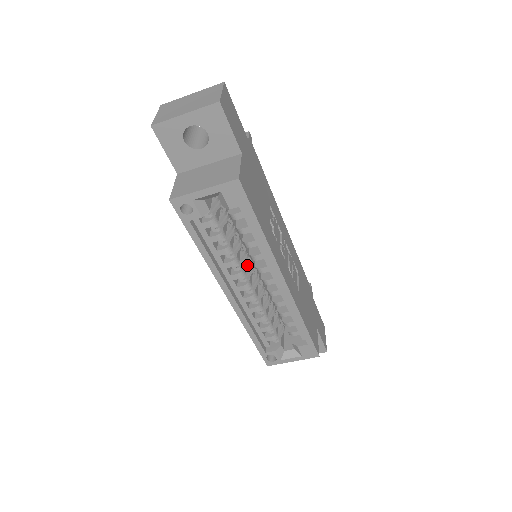
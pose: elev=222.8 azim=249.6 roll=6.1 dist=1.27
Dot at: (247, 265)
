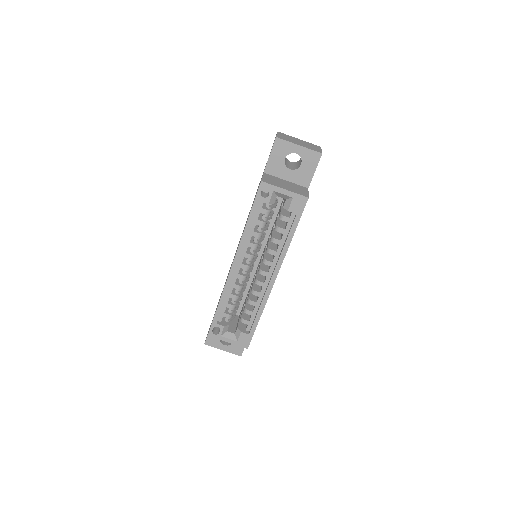
Dot at: occluded
